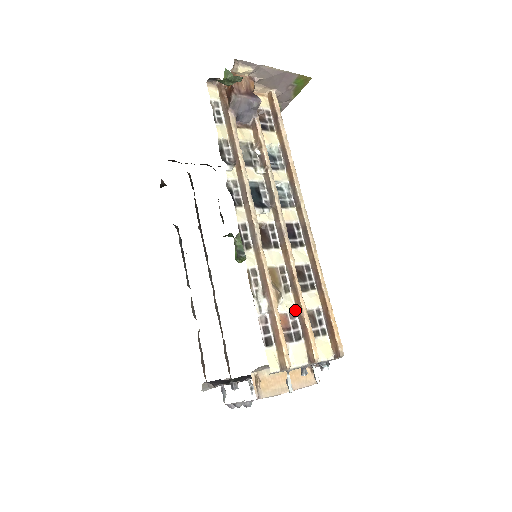
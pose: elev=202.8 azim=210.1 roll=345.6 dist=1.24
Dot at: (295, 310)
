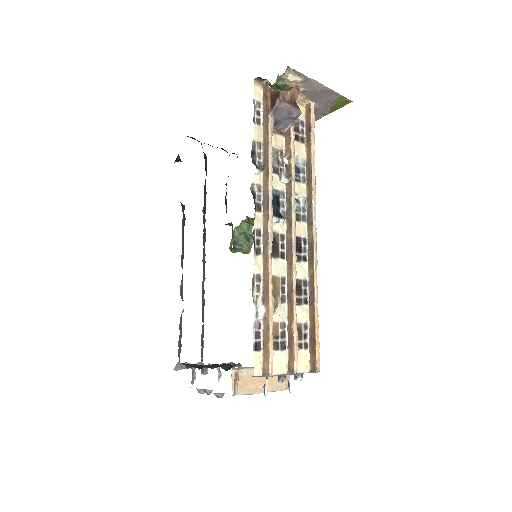
Dot at: (286, 321)
